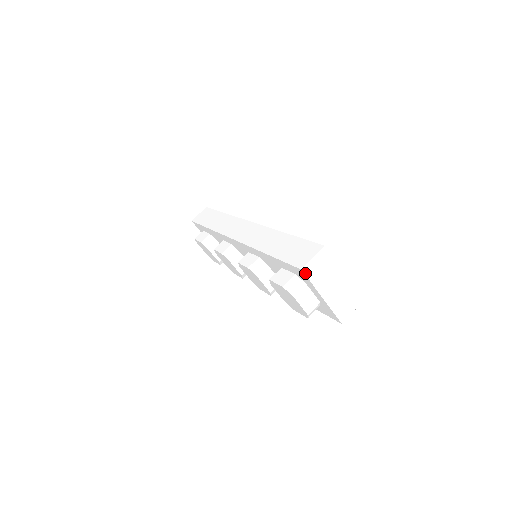
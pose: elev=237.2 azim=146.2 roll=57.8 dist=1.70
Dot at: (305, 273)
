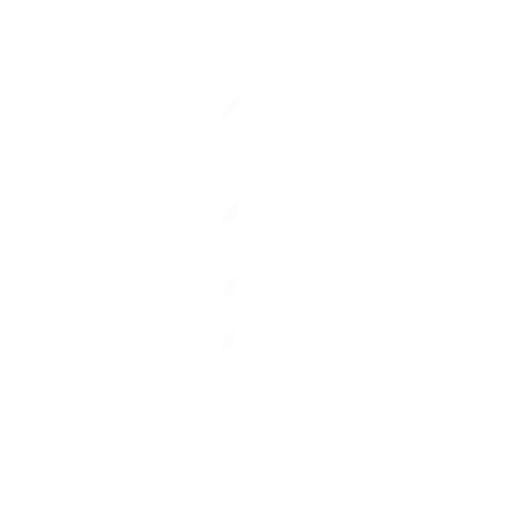
Dot at: (207, 60)
